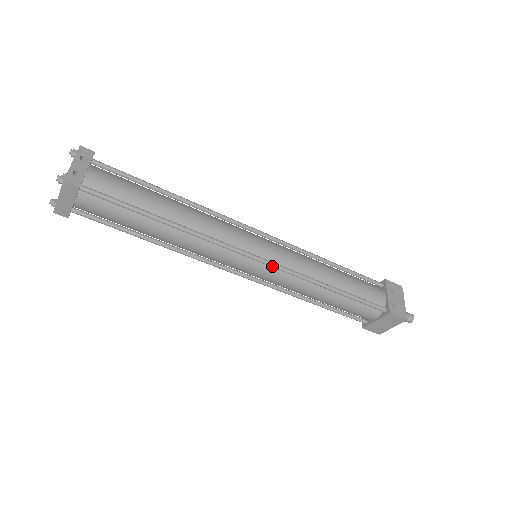
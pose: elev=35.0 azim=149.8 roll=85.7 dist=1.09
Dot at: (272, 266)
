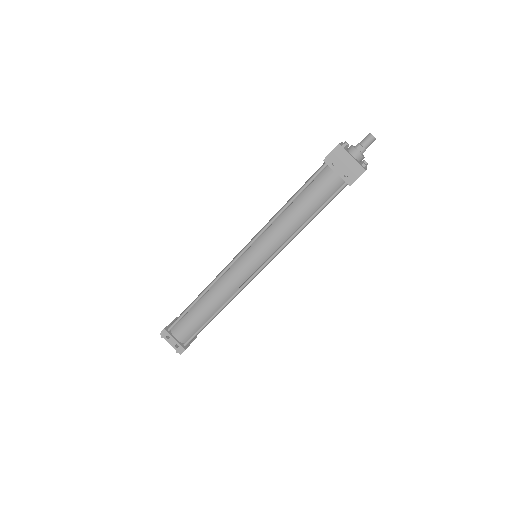
Dot at: occluded
